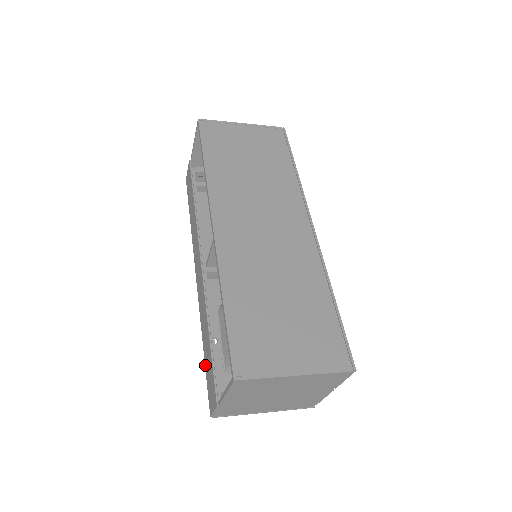
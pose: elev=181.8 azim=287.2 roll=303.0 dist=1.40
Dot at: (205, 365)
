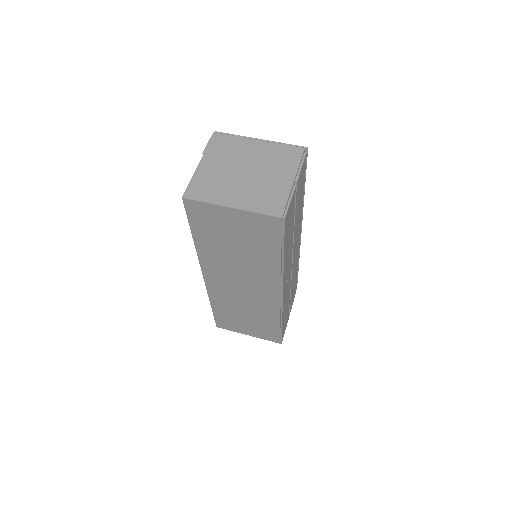
Dot at: occluded
